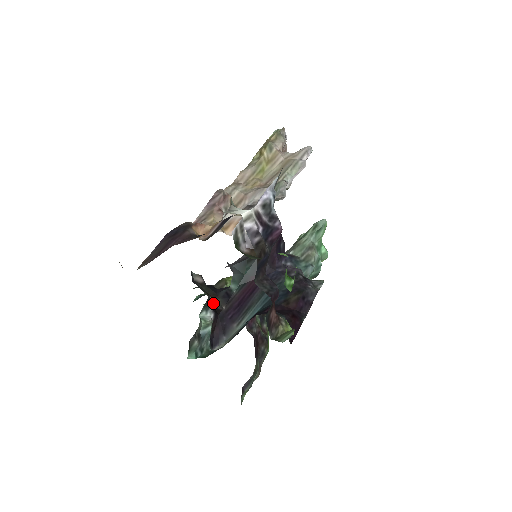
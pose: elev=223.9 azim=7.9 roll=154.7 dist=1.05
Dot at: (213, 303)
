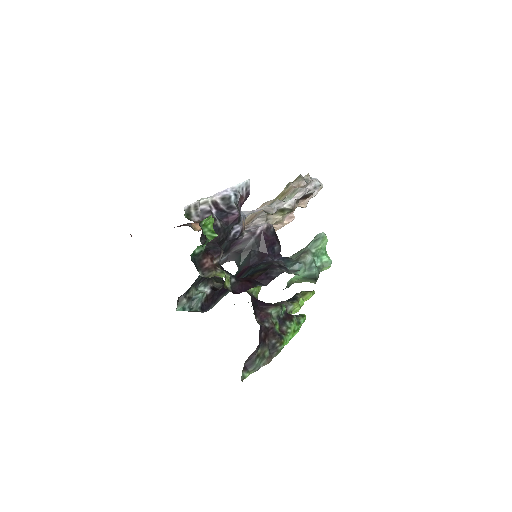
Dot at: (214, 285)
